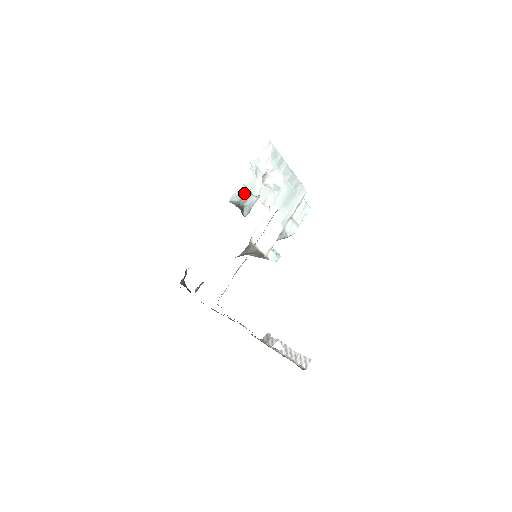
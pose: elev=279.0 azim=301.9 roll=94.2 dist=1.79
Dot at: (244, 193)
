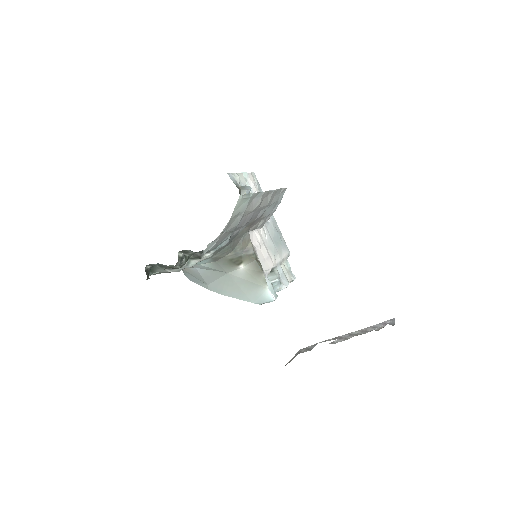
Dot at: (239, 184)
